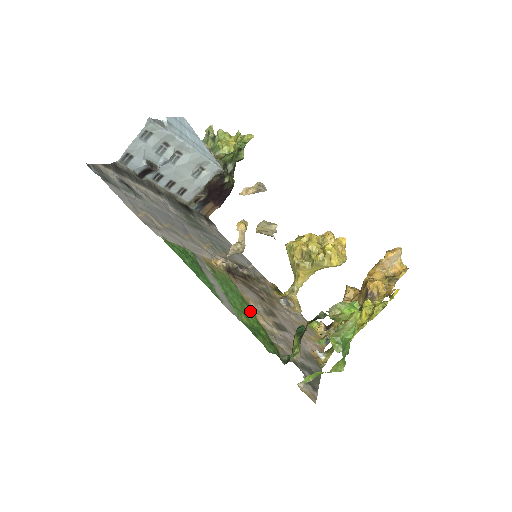
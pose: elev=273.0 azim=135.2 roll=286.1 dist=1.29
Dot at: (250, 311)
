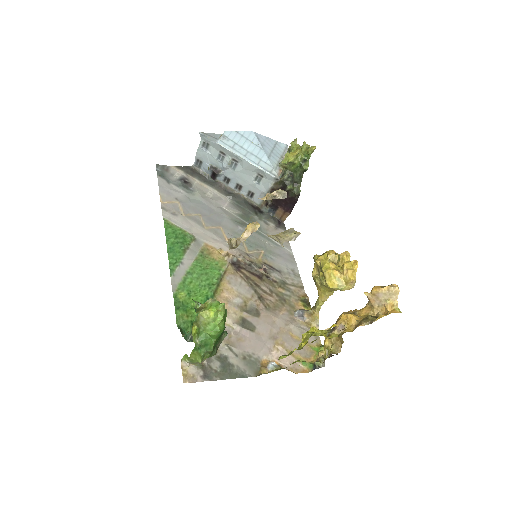
Dot at: (206, 295)
